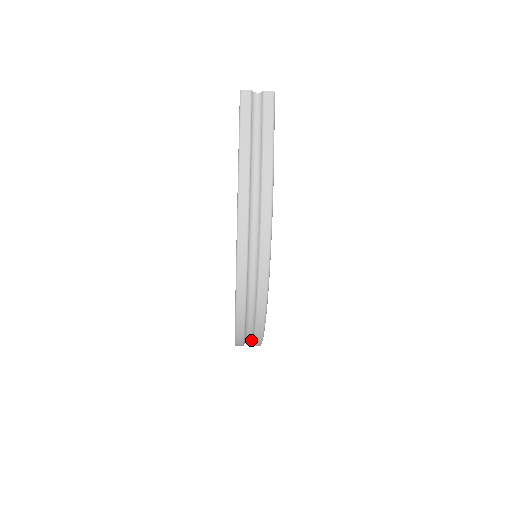
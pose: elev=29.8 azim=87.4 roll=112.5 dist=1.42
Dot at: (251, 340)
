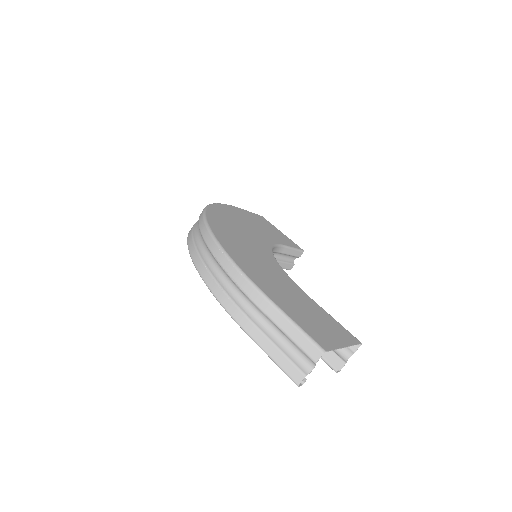
Dot at: (225, 274)
